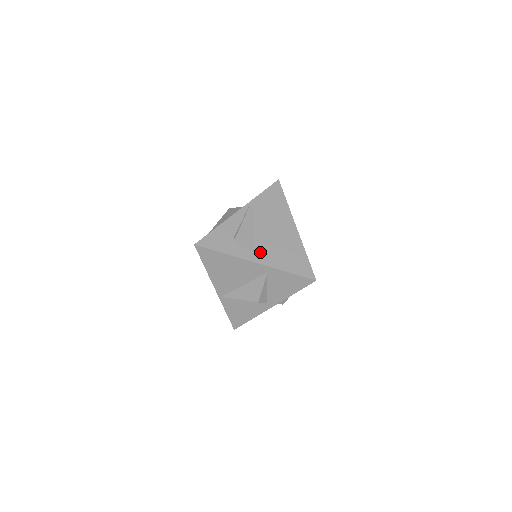
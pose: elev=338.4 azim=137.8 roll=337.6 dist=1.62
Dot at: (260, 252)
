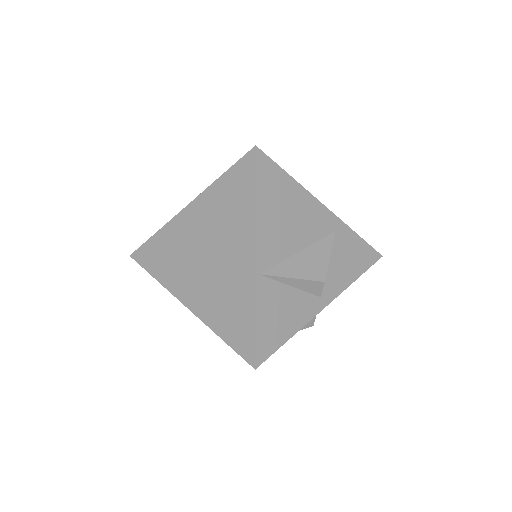
Dot at: occluded
